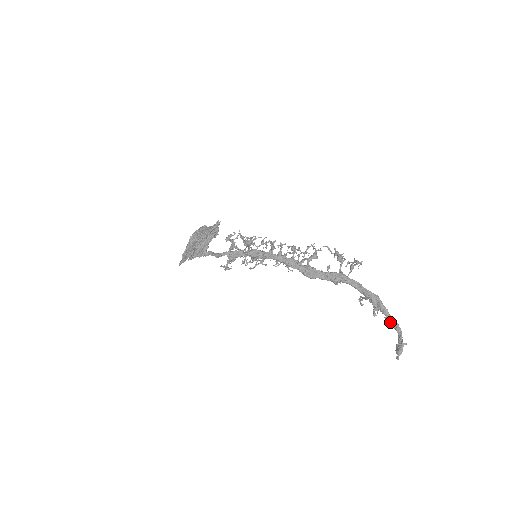
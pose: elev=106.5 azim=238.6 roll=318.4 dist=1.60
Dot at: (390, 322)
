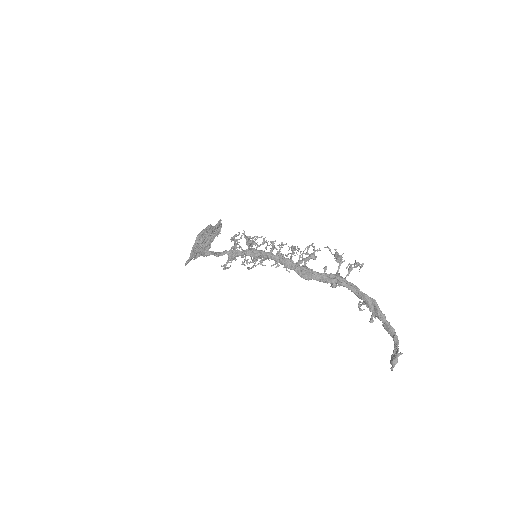
Dot at: (387, 329)
